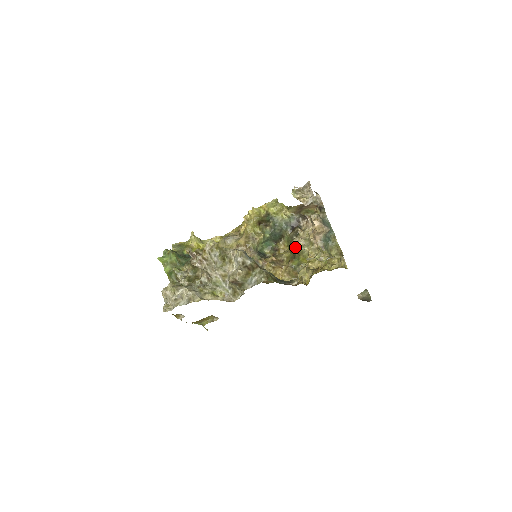
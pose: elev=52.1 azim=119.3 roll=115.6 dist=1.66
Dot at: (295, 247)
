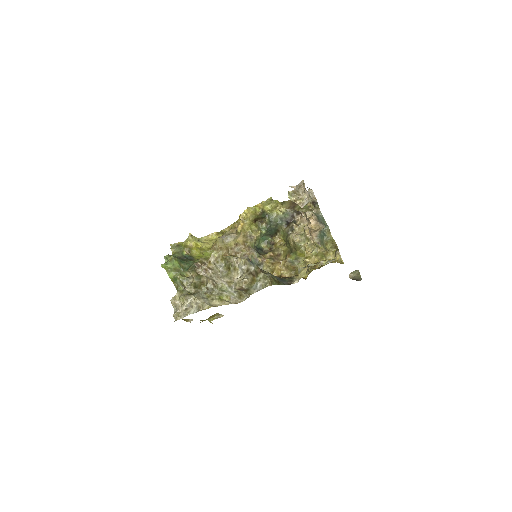
Dot at: (292, 243)
